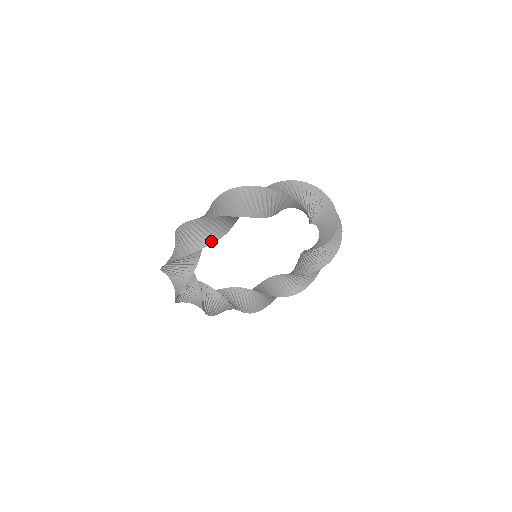
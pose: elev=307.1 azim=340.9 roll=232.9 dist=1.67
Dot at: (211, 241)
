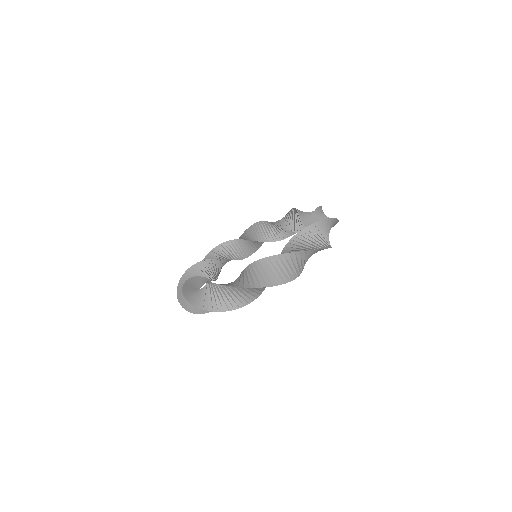
Dot at: (261, 292)
